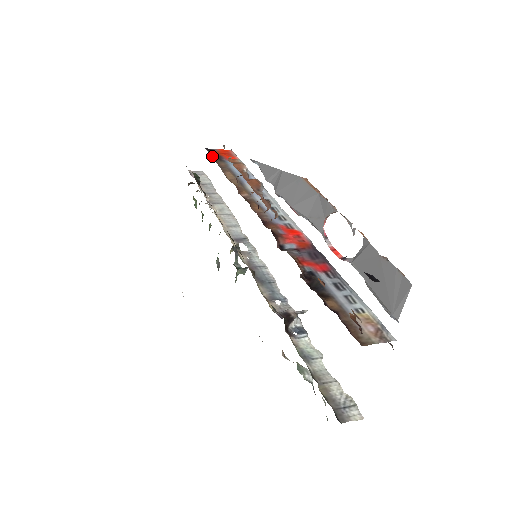
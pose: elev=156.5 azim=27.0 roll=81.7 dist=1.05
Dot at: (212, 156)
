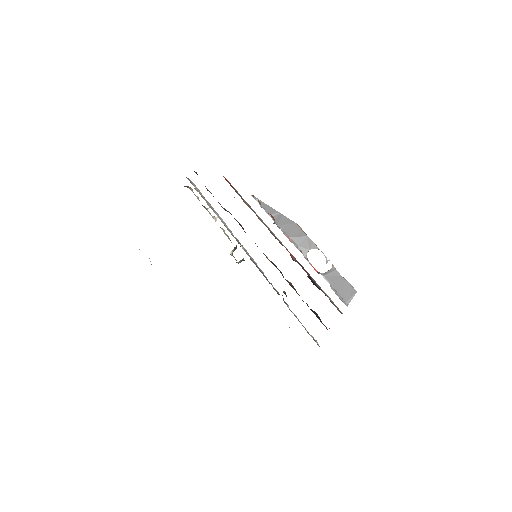
Dot at: (229, 183)
